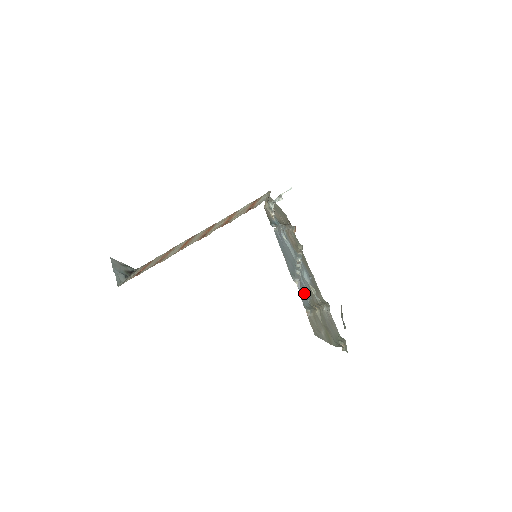
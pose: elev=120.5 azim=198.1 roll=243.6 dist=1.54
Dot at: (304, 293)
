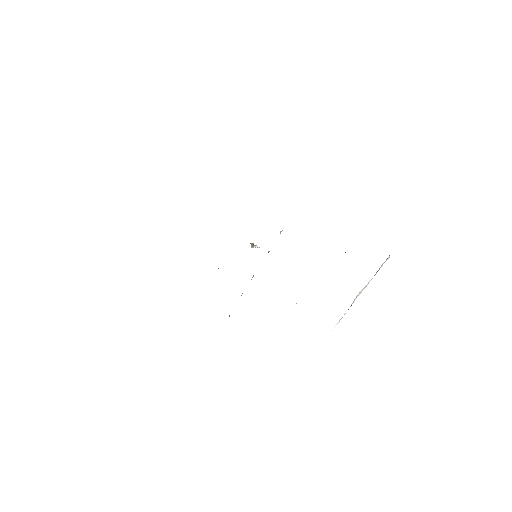
Dot at: occluded
